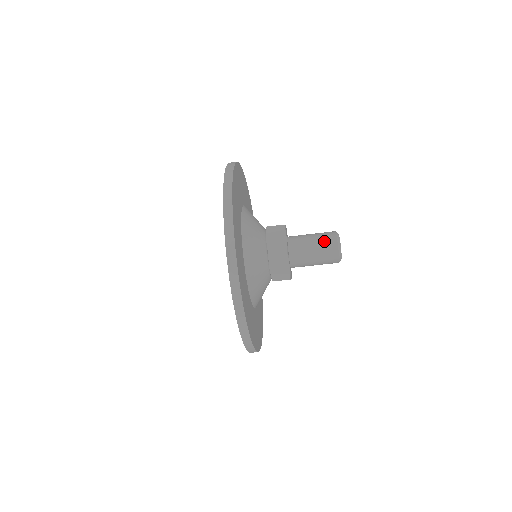
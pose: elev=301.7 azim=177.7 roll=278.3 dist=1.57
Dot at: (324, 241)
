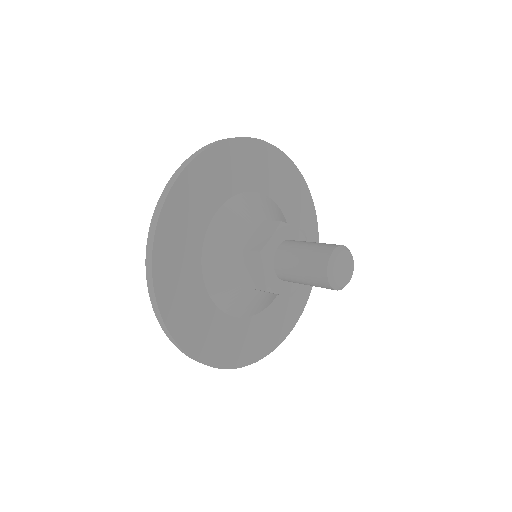
Dot at: (316, 252)
